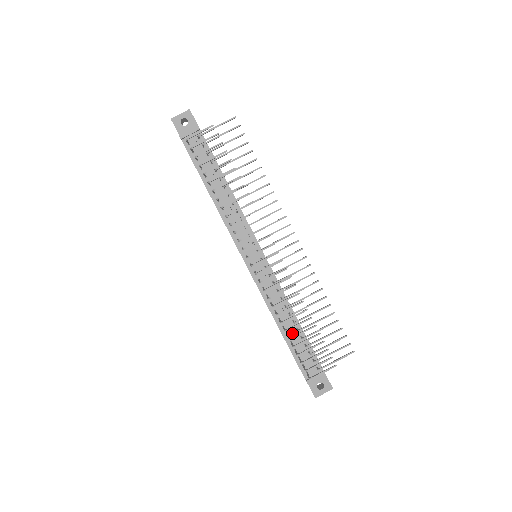
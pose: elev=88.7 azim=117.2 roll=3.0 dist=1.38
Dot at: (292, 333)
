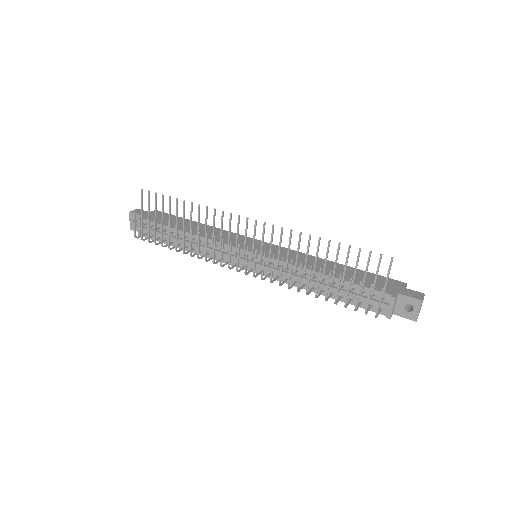
Dot at: (332, 290)
